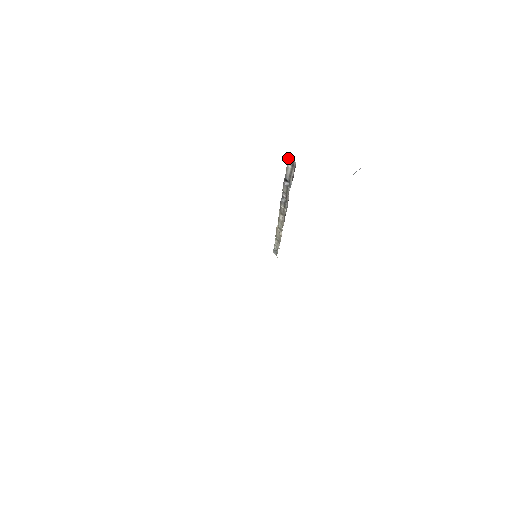
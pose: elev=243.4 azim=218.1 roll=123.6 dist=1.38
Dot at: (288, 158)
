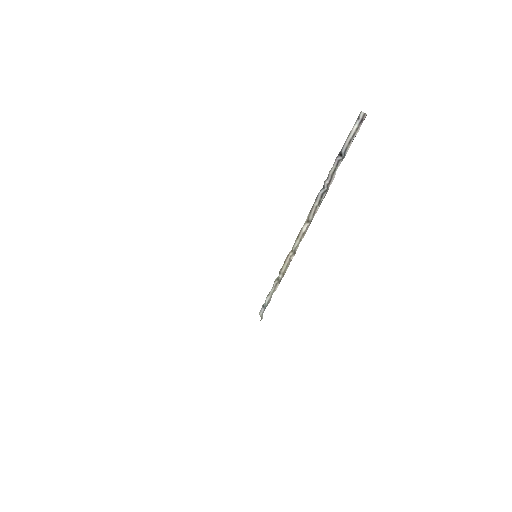
Dot at: (358, 116)
